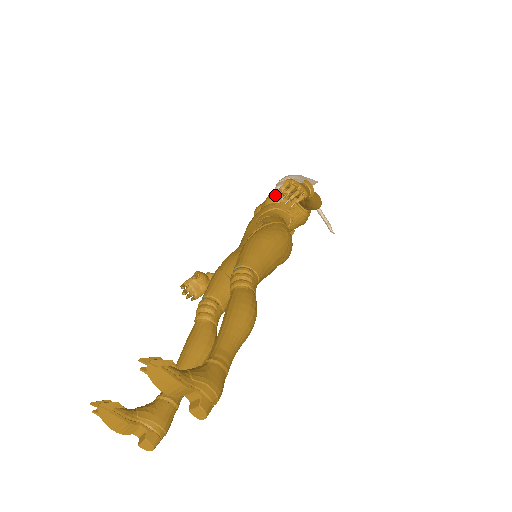
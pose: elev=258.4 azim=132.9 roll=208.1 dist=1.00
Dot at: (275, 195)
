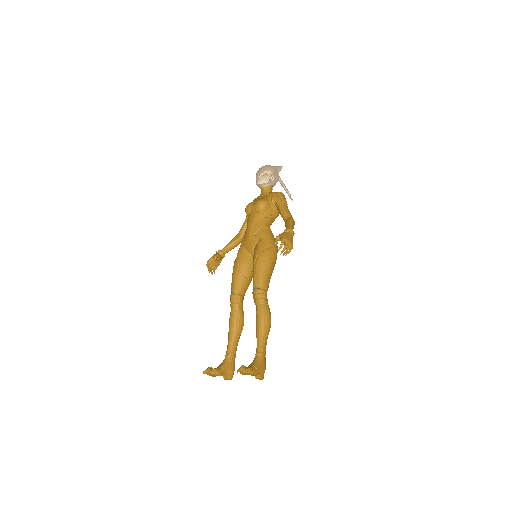
Dot at: occluded
